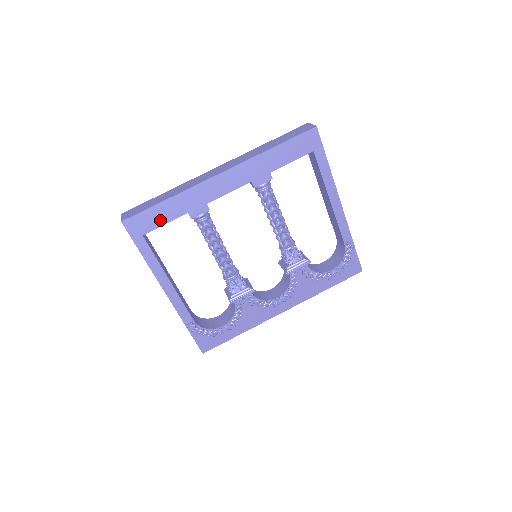
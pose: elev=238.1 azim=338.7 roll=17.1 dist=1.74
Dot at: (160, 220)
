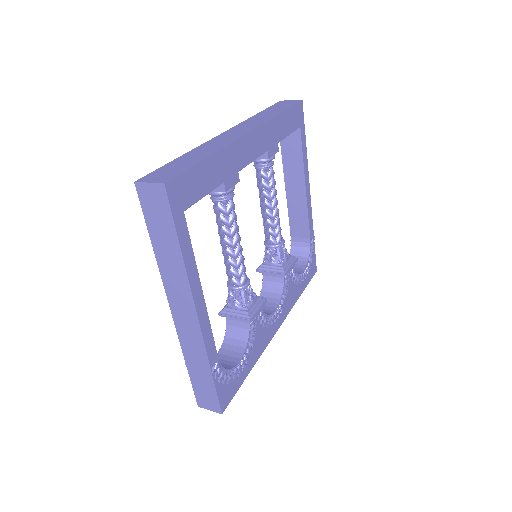
Dot at: (201, 188)
